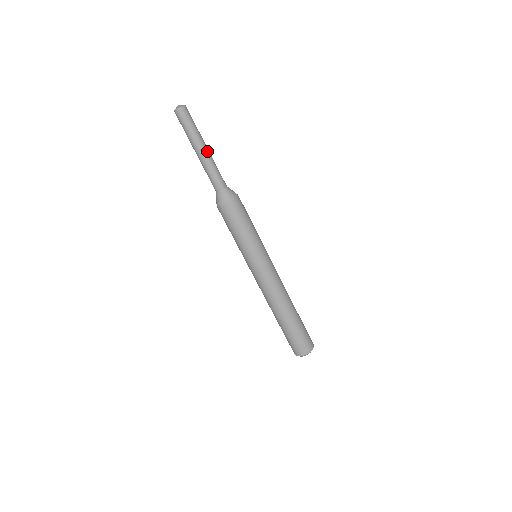
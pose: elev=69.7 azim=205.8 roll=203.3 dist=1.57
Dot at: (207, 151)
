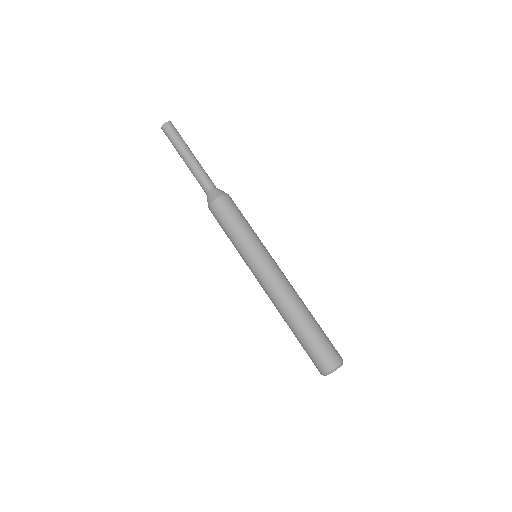
Dot at: (190, 158)
